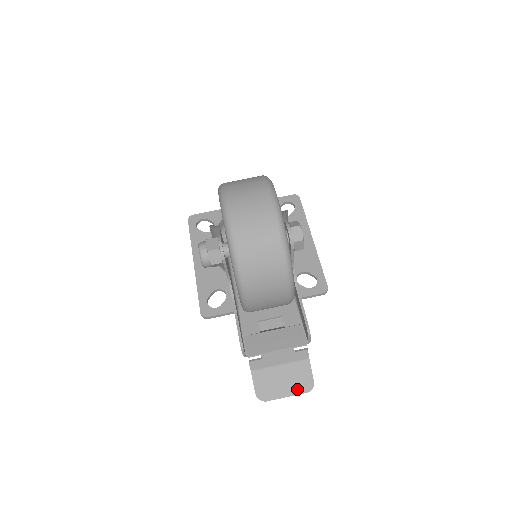
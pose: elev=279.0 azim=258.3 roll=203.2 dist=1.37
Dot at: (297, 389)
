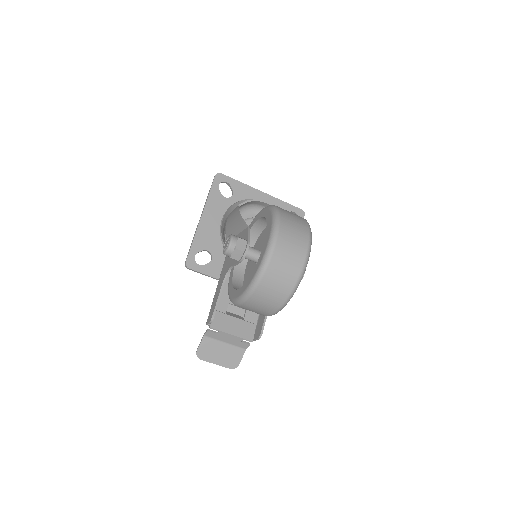
Dot at: (225, 363)
